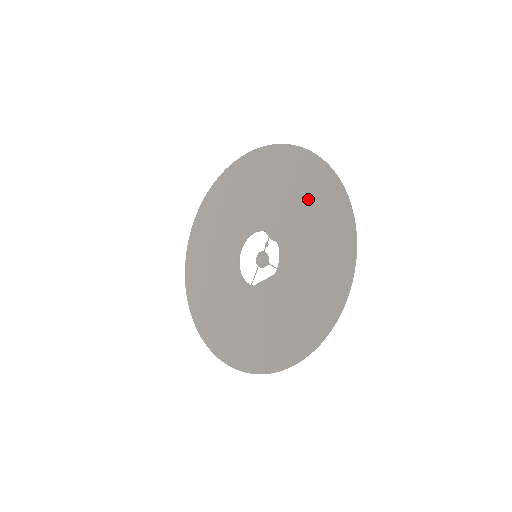
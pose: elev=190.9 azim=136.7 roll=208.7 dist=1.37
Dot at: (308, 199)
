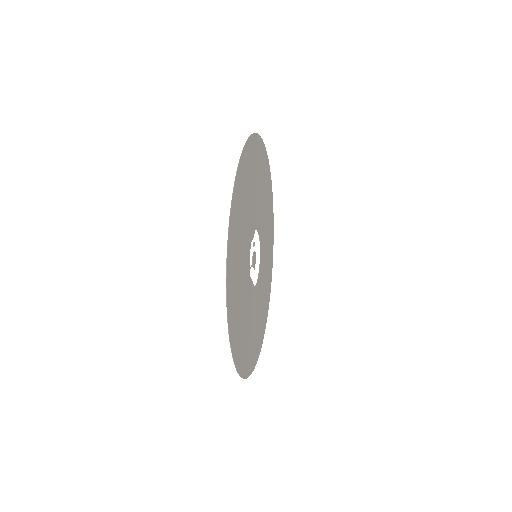
Dot at: (245, 193)
